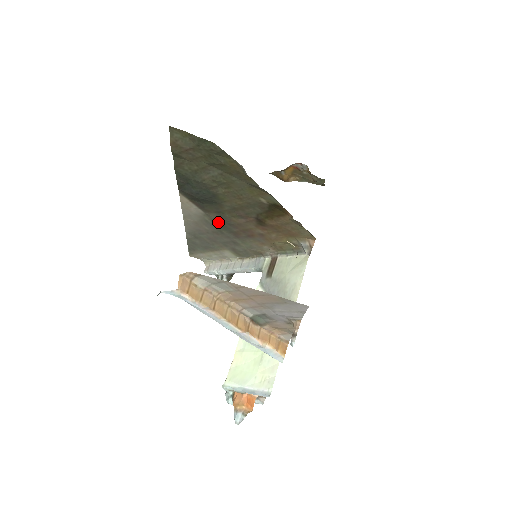
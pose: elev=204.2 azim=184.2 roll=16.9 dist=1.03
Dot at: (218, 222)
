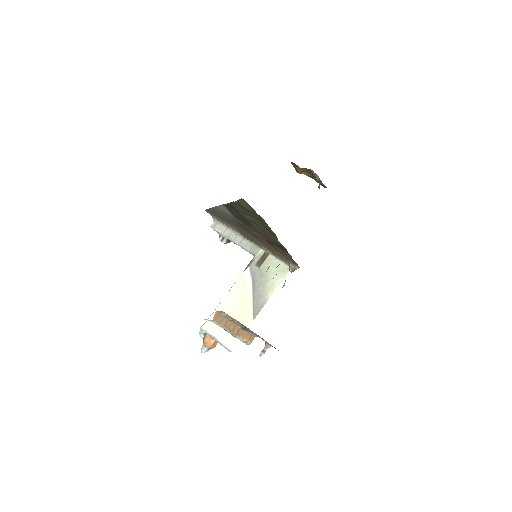
Dot at: (240, 224)
